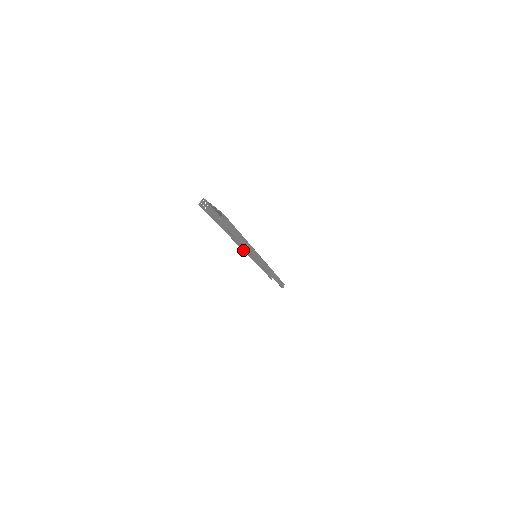
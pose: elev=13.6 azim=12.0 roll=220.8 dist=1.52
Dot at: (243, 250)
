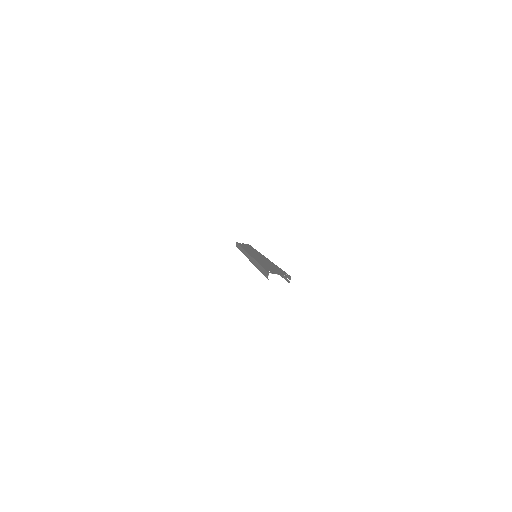
Dot at: (249, 260)
